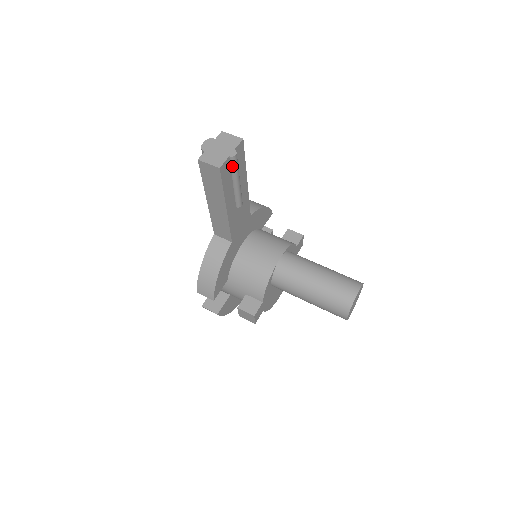
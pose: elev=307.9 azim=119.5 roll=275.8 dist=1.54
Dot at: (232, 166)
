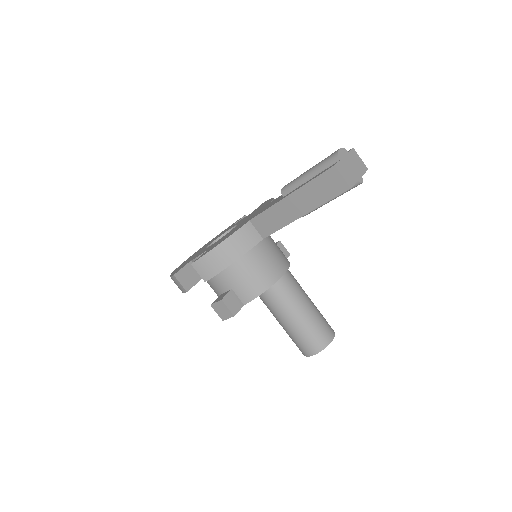
Dot at: occluded
